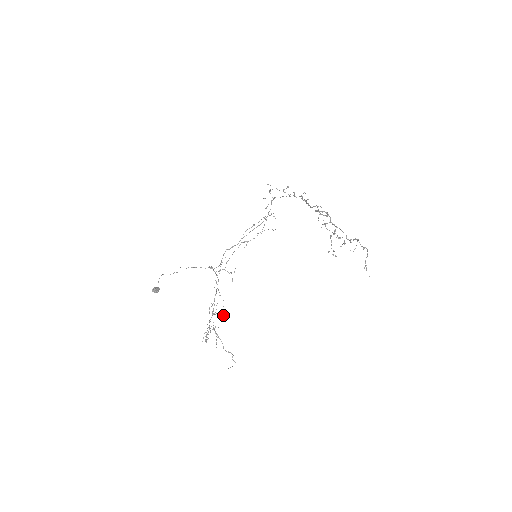
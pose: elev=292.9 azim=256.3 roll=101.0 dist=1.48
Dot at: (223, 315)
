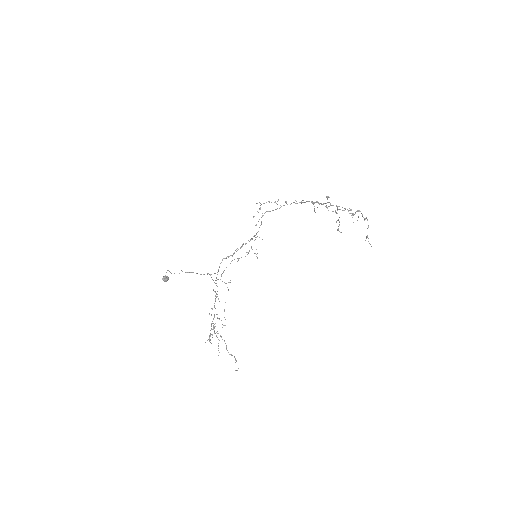
Dot at: (224, 317)
